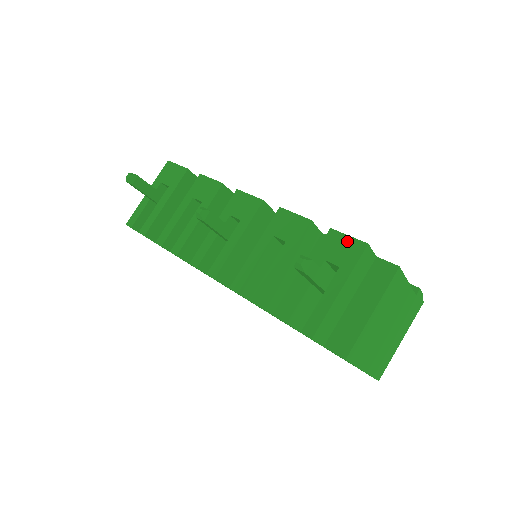
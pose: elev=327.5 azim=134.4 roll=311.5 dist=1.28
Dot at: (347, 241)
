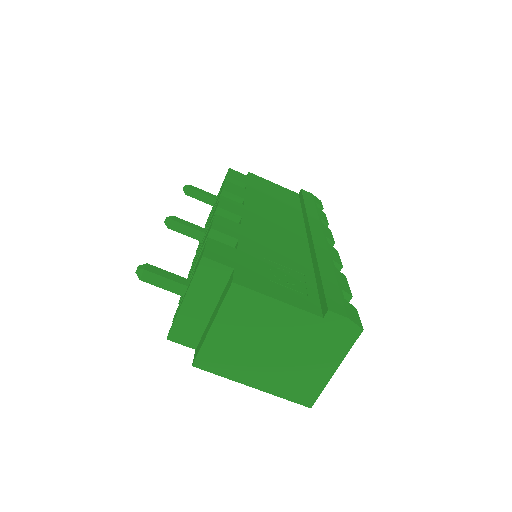
Dot at: occluded
